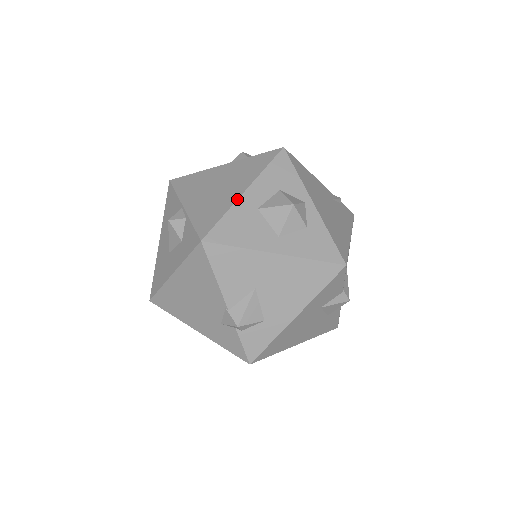
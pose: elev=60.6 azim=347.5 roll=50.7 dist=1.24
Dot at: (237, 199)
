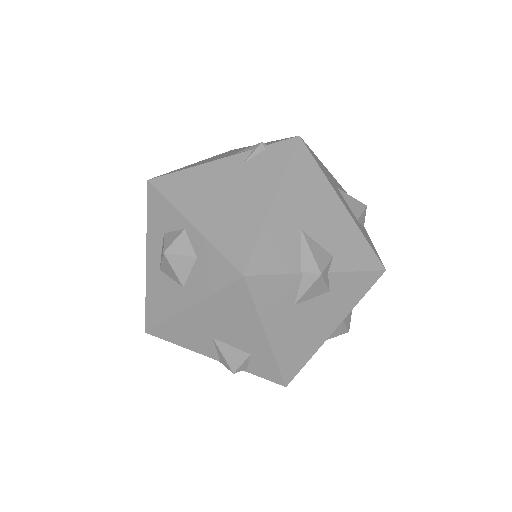
Dot at: occluded
